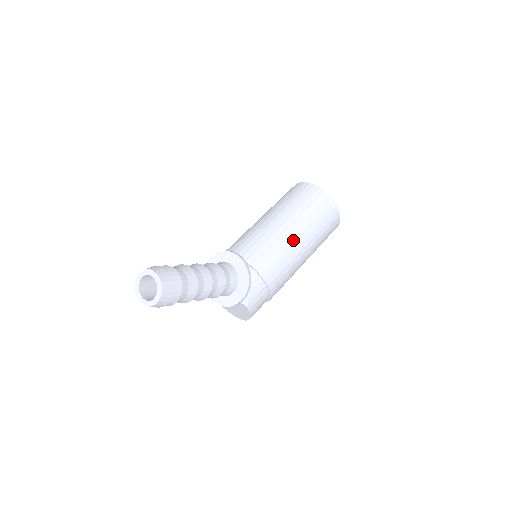
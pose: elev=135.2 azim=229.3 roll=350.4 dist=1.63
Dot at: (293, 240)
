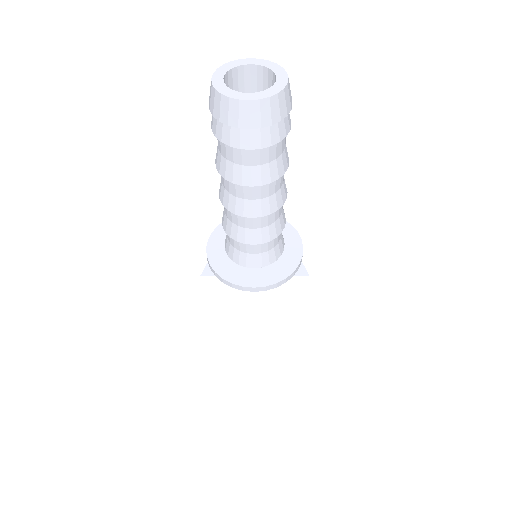
Dot at: occluded
